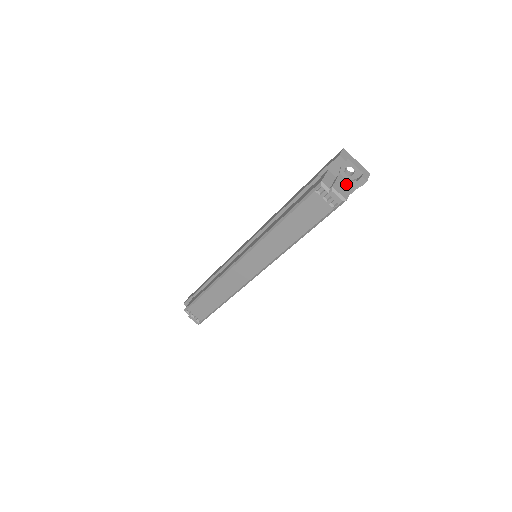
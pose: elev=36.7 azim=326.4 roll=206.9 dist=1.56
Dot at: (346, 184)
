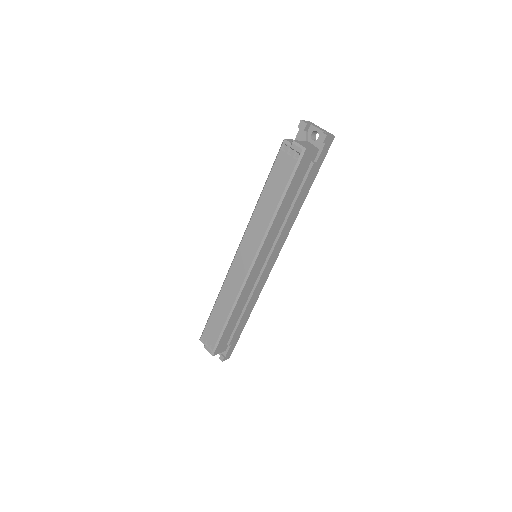
Dot at: (312, 146)
